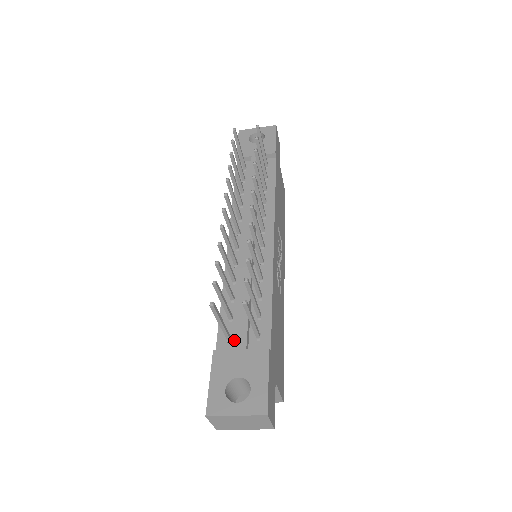
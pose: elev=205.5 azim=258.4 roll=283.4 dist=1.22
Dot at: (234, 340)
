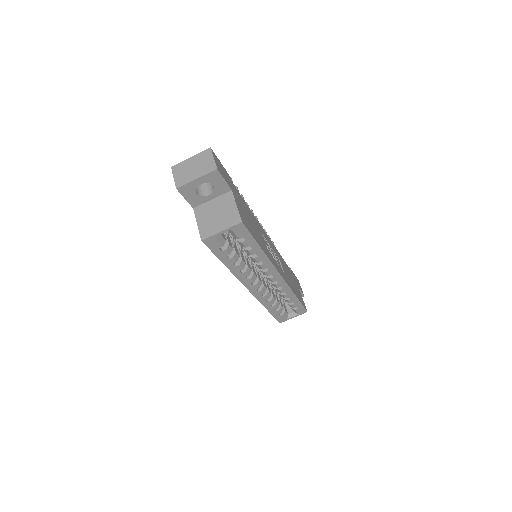
Dot at: occluded
